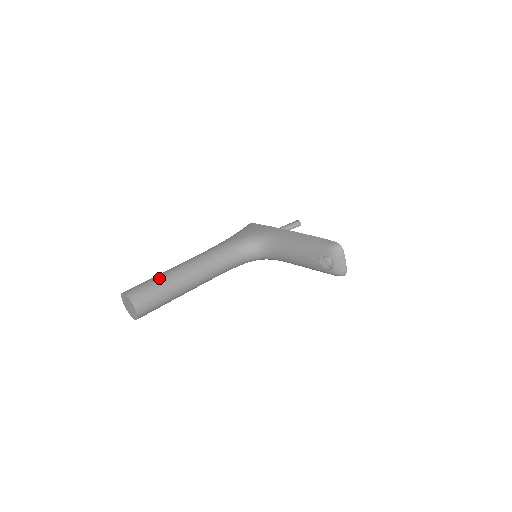
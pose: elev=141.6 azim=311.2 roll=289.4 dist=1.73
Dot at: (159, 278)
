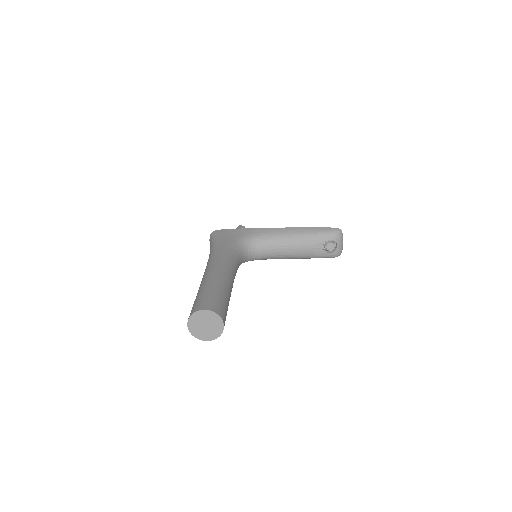
Dot at: (215, 288)
